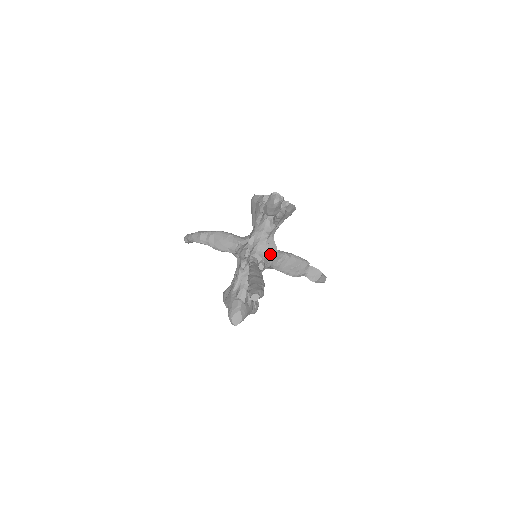
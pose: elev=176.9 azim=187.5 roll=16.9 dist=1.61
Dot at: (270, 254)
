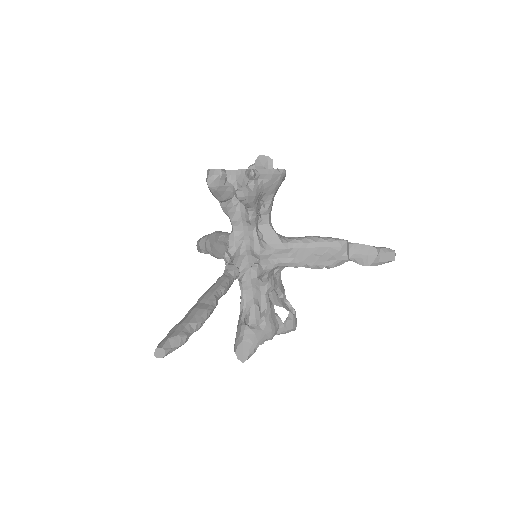
Dot at: (268, 250)
